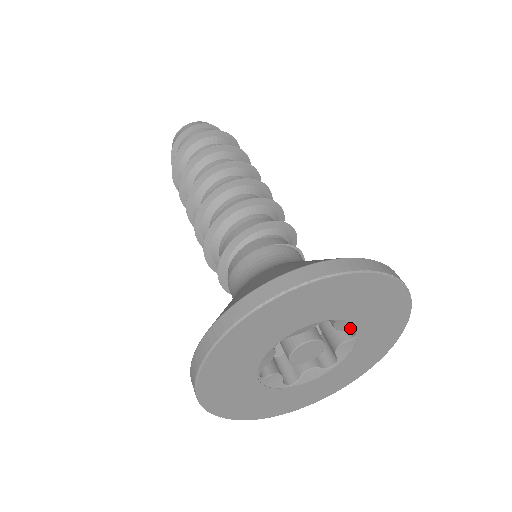
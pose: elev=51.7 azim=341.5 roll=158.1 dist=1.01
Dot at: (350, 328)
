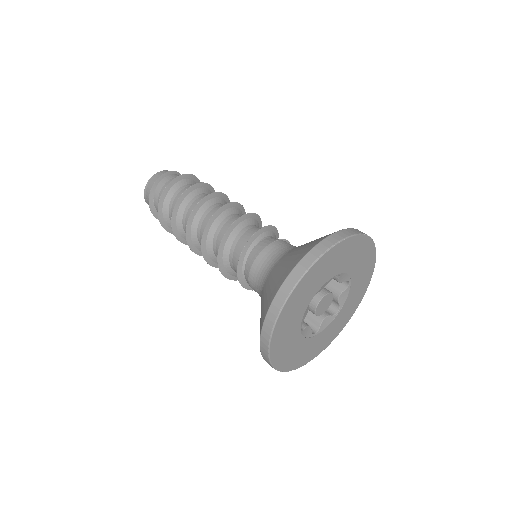
Dot at: (346, 279)
